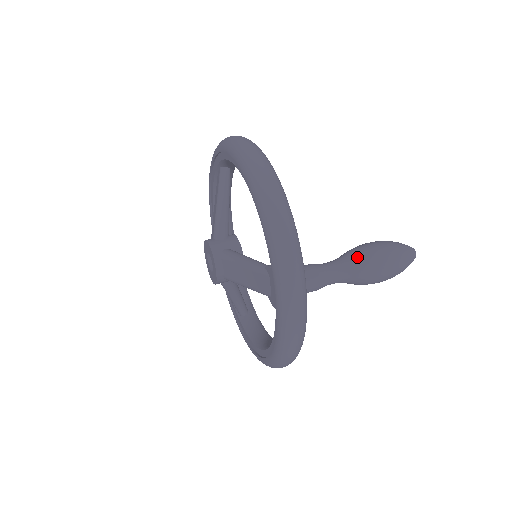
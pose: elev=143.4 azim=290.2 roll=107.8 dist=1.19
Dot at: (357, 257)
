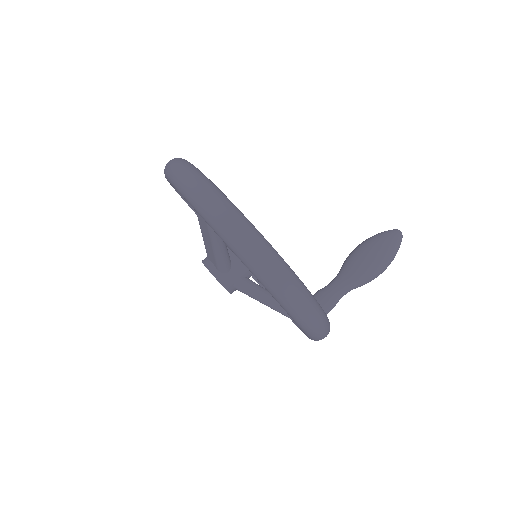
Dot at: (362, 280)
